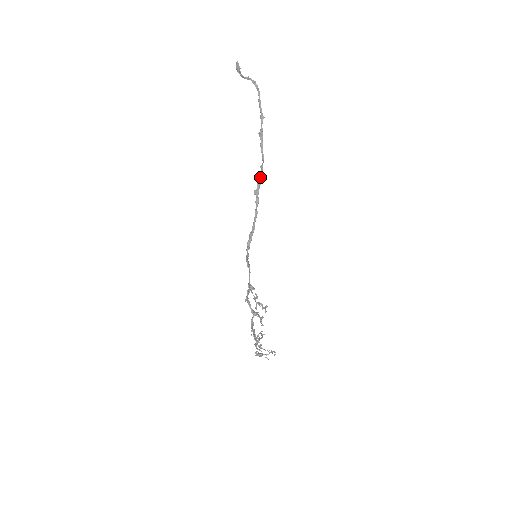
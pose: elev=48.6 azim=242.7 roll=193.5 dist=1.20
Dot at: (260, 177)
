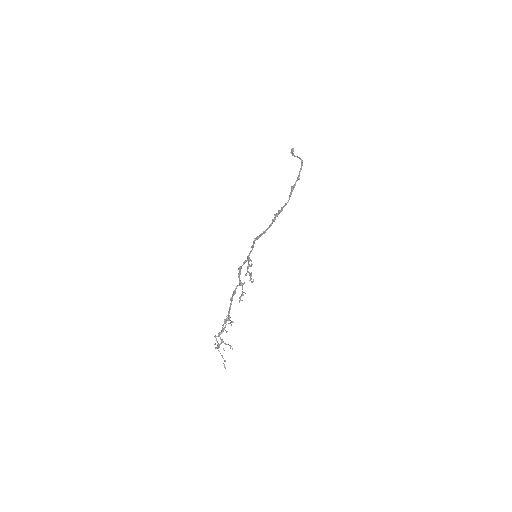
Dot at: (282, 208)
